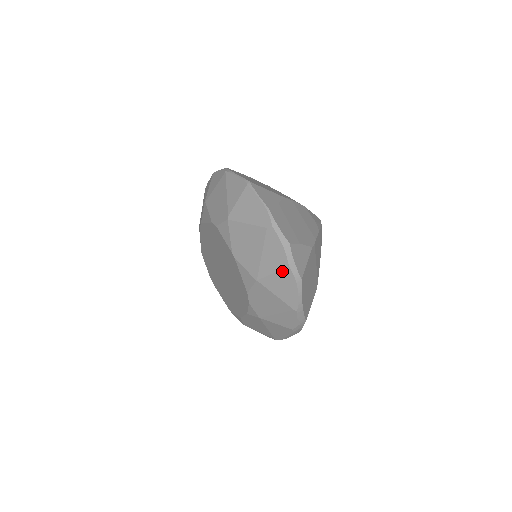
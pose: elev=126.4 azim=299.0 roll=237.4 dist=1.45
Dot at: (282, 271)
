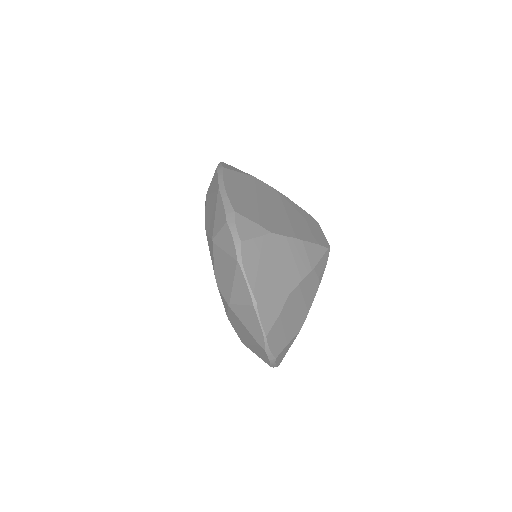
Dot at: (264, 361)
